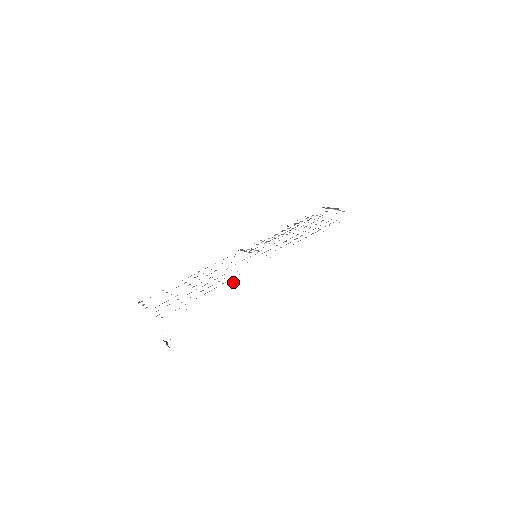
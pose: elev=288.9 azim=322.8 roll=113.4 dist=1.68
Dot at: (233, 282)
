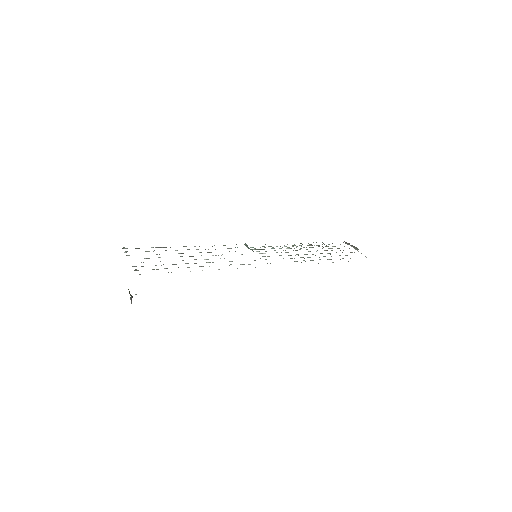
Dot at: occluded
